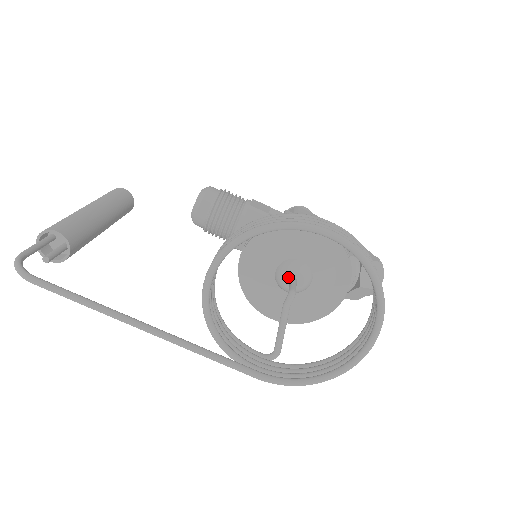
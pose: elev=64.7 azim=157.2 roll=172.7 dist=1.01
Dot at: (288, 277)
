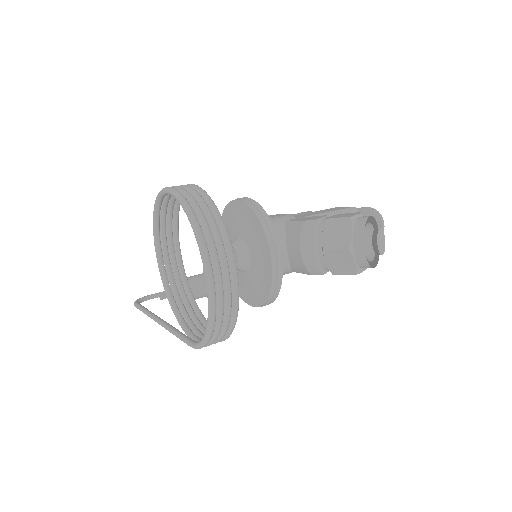
Dot at: occluded
